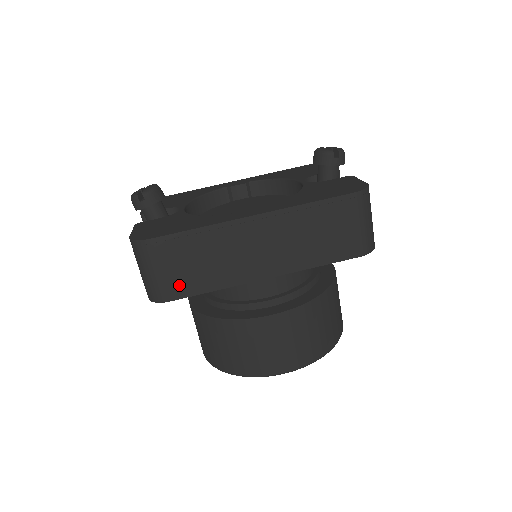
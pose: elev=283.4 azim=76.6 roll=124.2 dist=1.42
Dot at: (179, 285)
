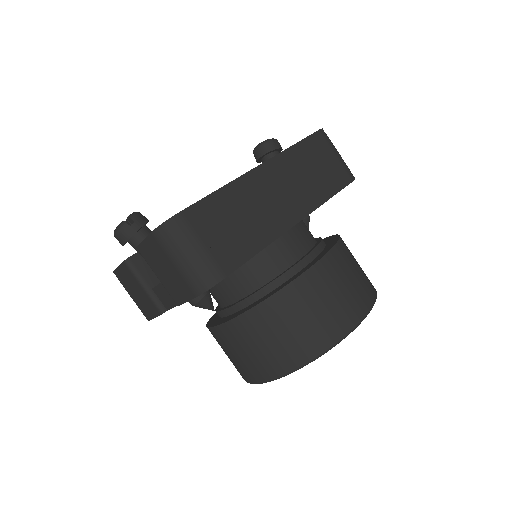
Dot at: (227, 255)
